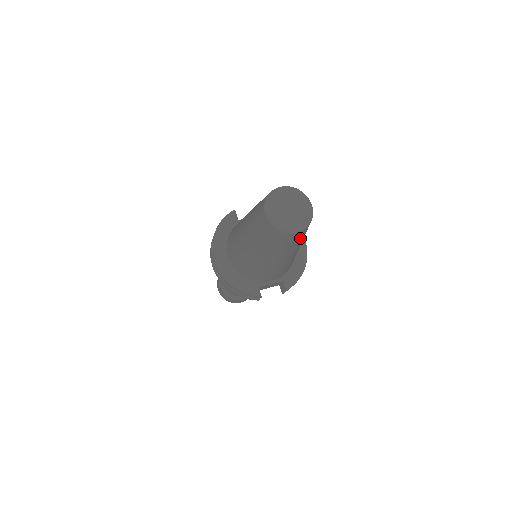
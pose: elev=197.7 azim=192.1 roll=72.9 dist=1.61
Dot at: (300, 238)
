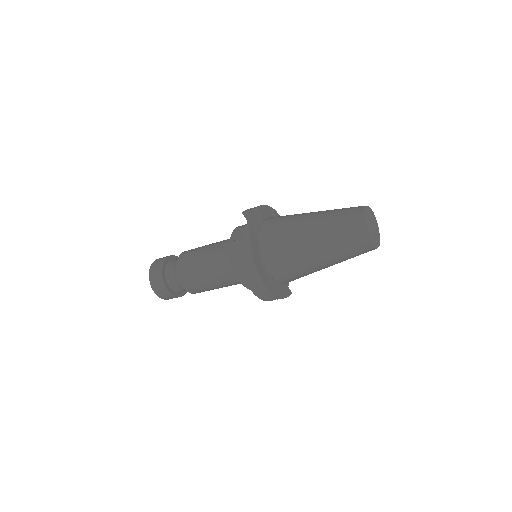
Dot at: occluded
